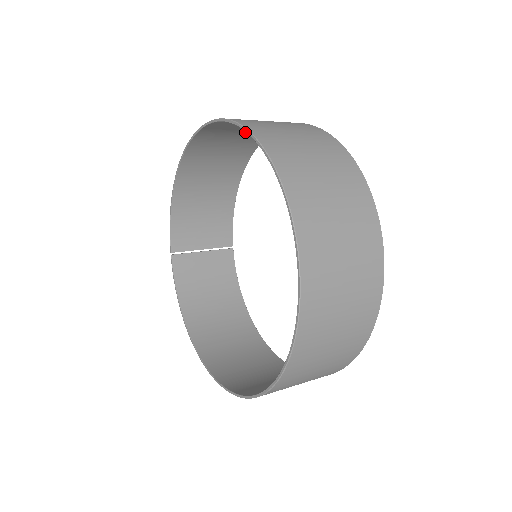
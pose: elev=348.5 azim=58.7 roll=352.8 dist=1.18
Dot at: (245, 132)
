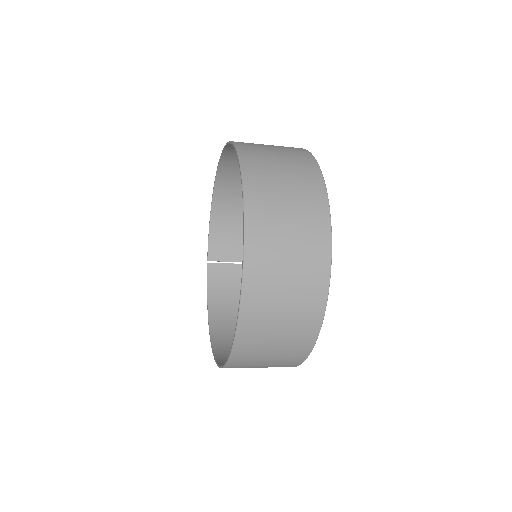
Dot at: occluded
